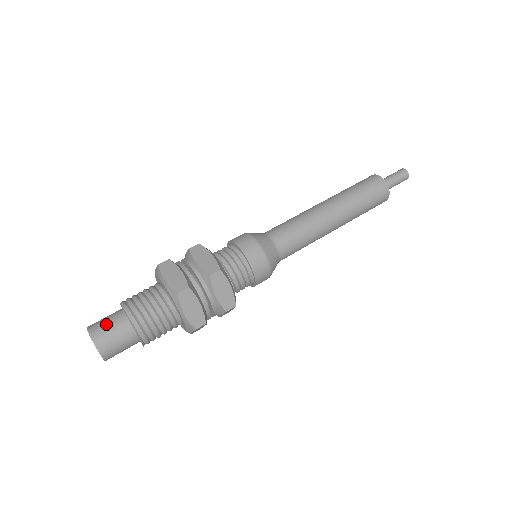
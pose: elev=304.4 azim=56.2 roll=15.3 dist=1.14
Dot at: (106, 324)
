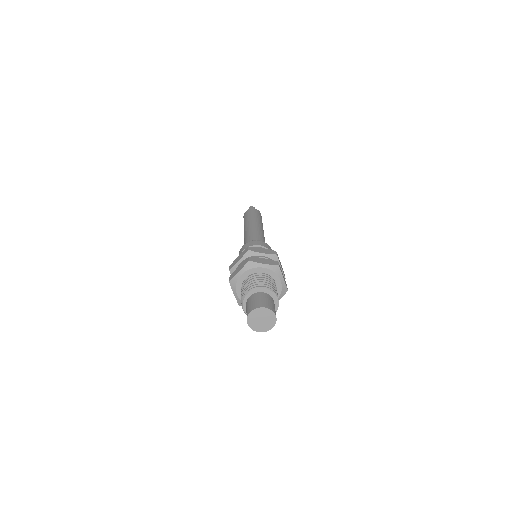
Dot at: (249, 305)
